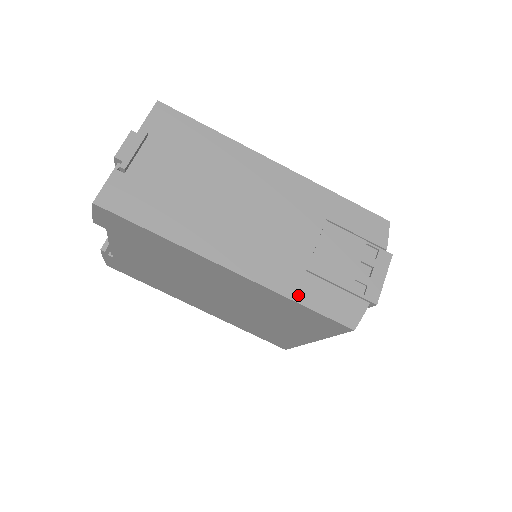
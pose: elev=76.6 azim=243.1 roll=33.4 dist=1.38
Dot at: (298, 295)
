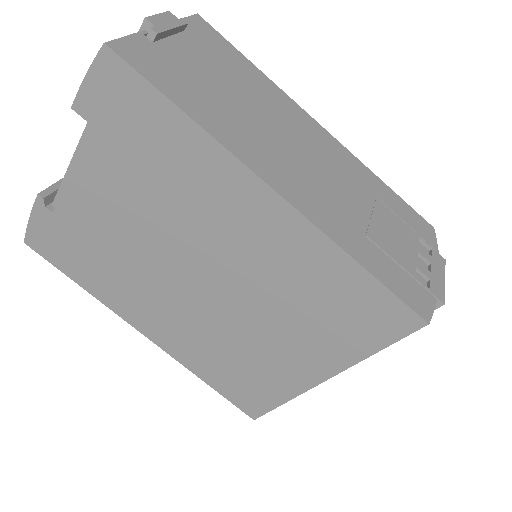
Dot at: (361, 257)
